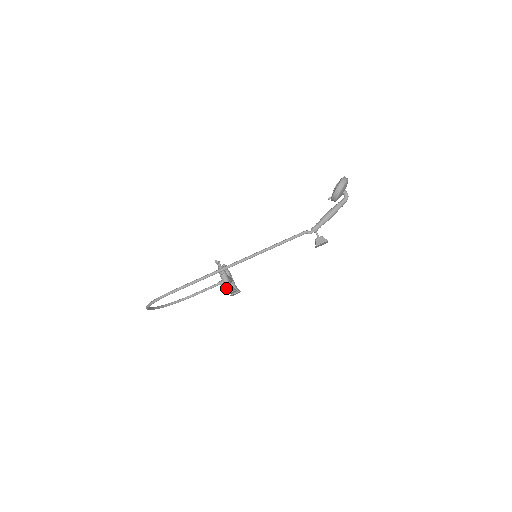
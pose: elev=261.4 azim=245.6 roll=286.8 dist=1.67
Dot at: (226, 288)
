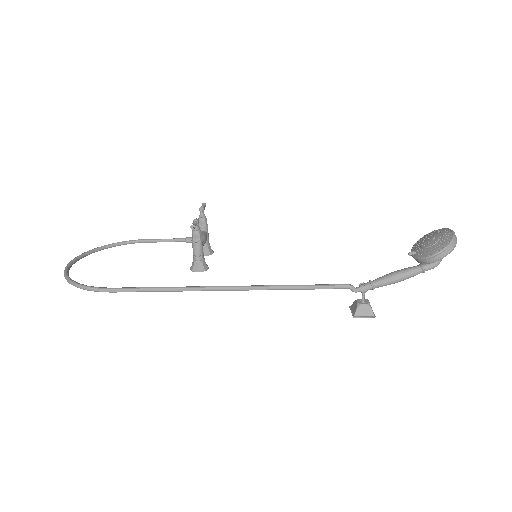
Dot at: (195, 262)
